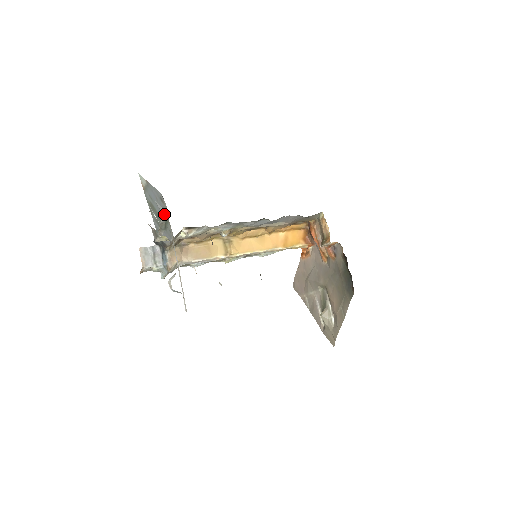
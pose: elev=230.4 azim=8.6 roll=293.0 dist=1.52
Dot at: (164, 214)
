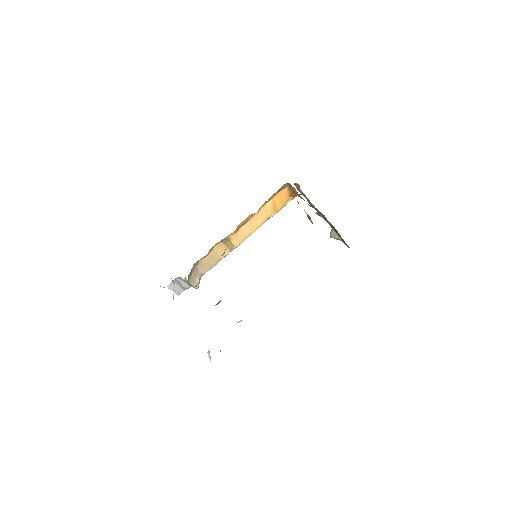
Dot at: occluded
